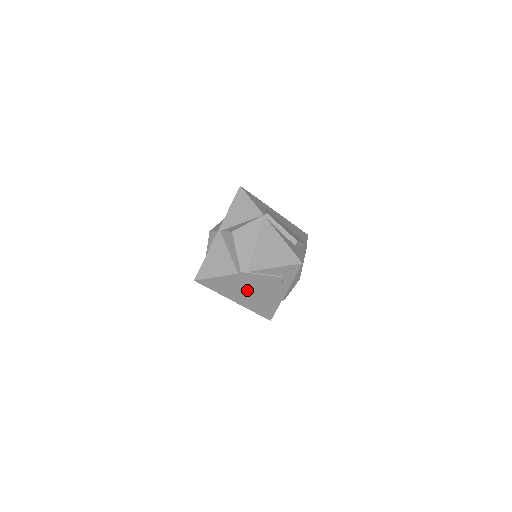
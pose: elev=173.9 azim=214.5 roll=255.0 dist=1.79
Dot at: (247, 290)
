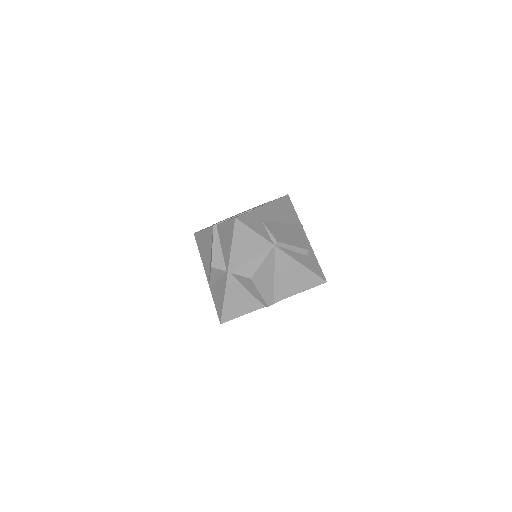
Dot at: occluded
